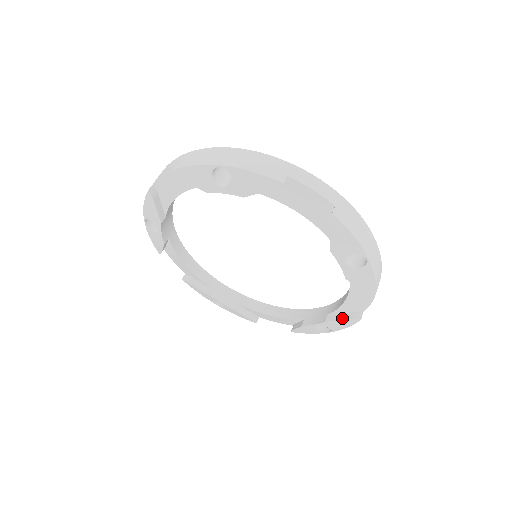
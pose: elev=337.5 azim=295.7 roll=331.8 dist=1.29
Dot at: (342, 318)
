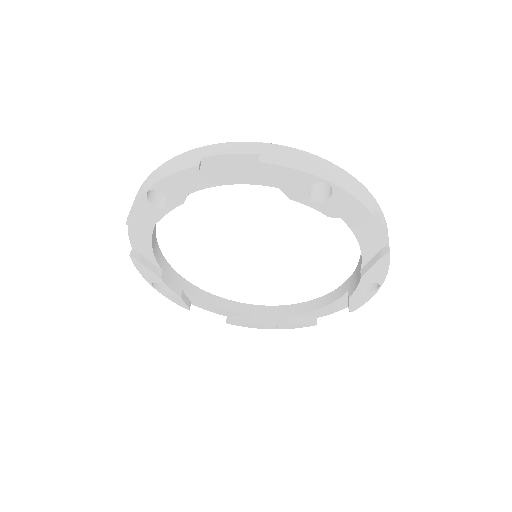
Dot at: (373, 263)
